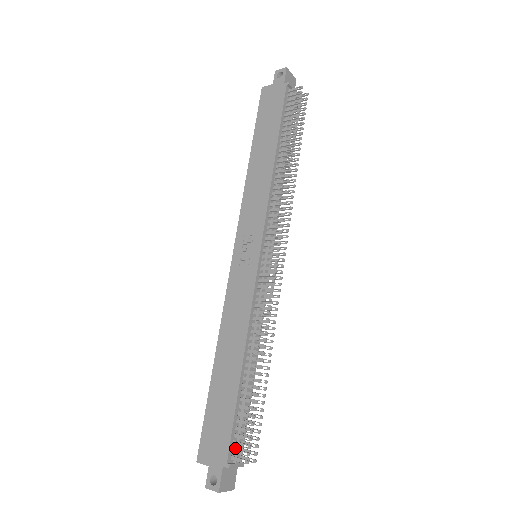
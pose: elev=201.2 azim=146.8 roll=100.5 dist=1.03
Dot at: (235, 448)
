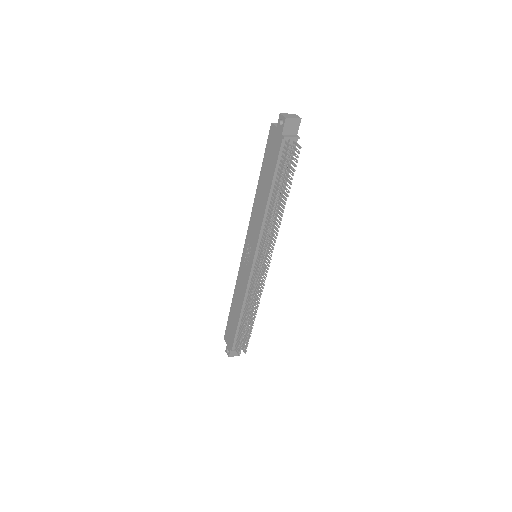
Dot at: occluded
